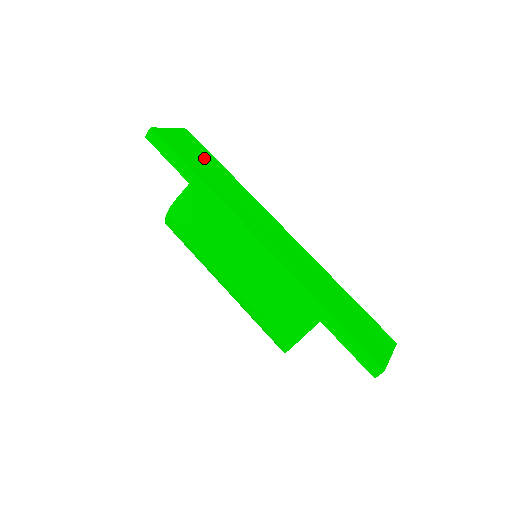
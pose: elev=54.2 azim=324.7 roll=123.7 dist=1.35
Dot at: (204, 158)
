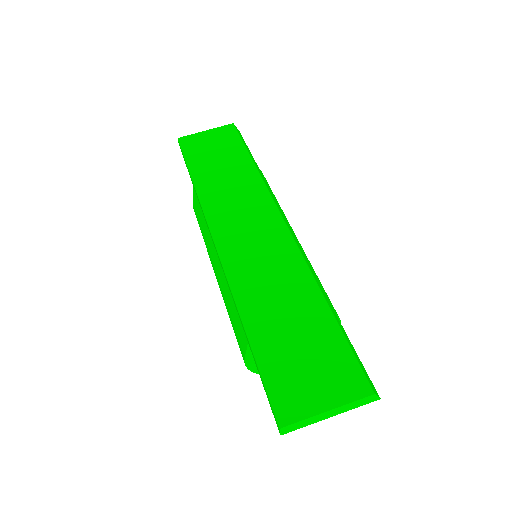
Dot at: (225, 153)
